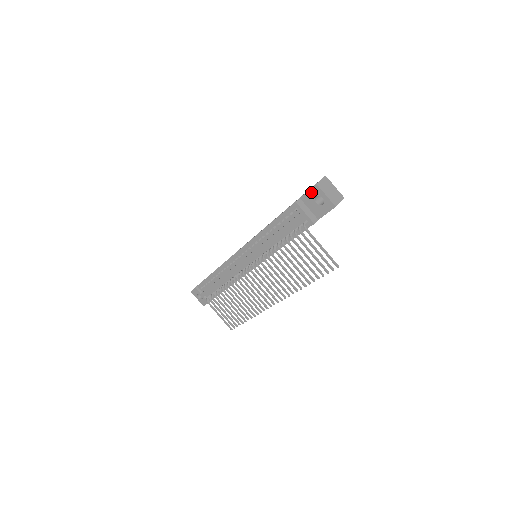
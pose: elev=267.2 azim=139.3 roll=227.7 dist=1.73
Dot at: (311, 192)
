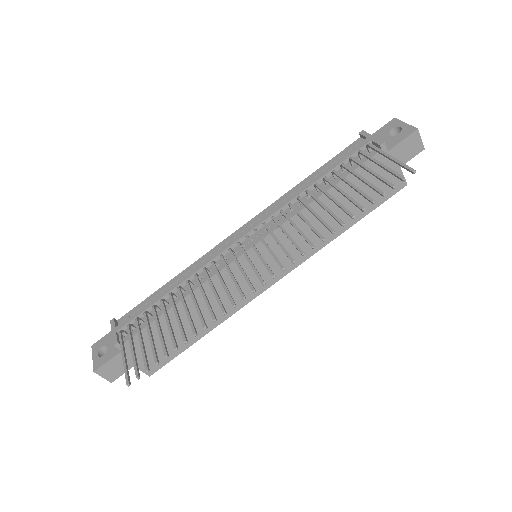
Dot at: (385, 127)
